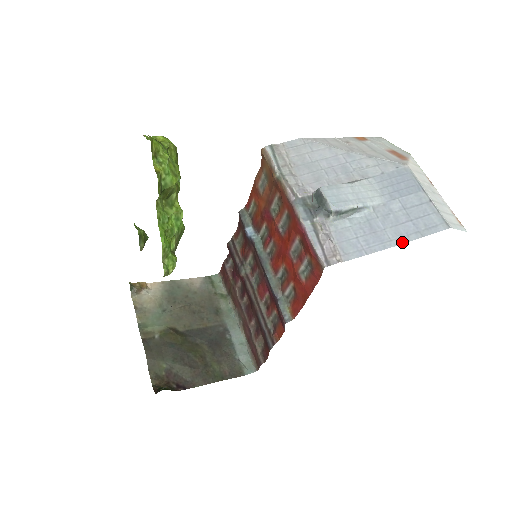
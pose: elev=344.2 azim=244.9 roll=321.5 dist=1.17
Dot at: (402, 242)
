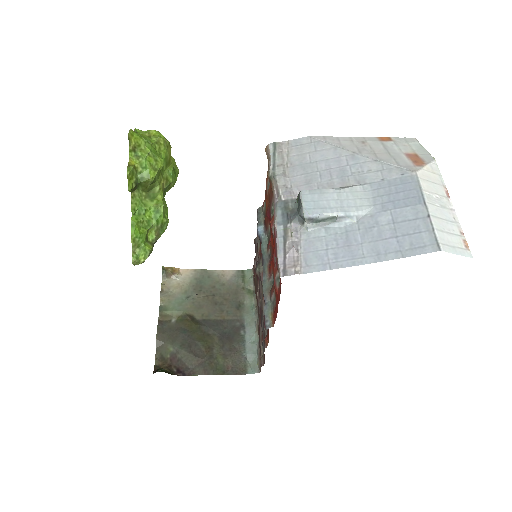
Dot at: (376, 260)
